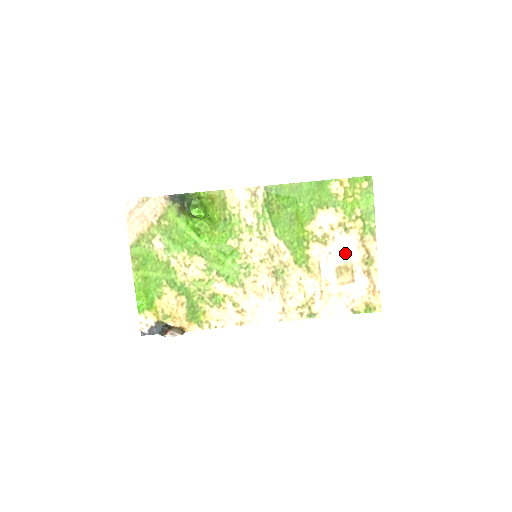
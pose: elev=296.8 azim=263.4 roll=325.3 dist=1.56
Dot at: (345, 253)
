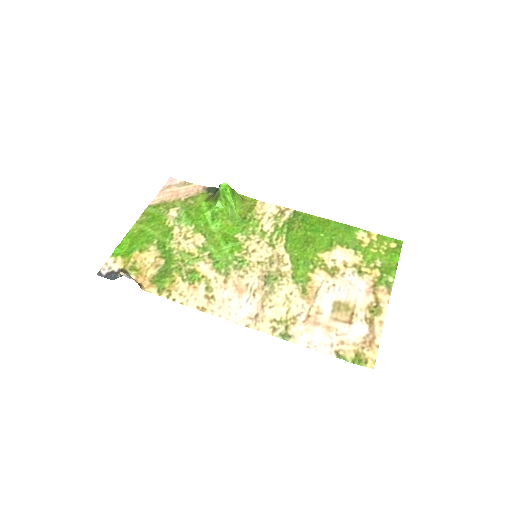
Dot at: (351, 292)
